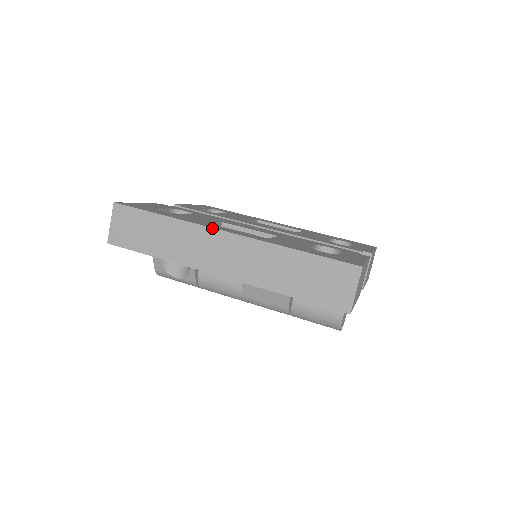
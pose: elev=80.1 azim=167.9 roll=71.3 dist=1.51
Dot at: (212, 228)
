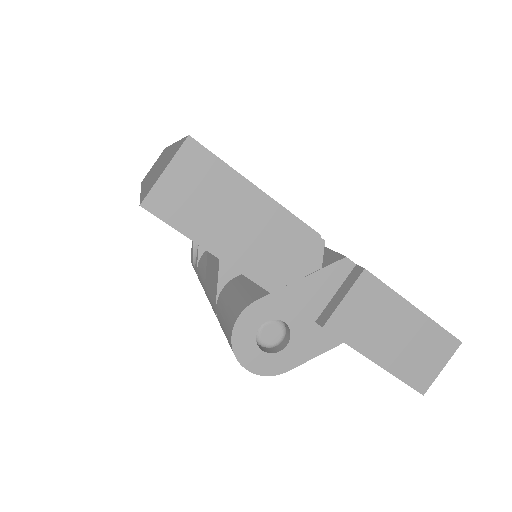
Dot at: occluded
